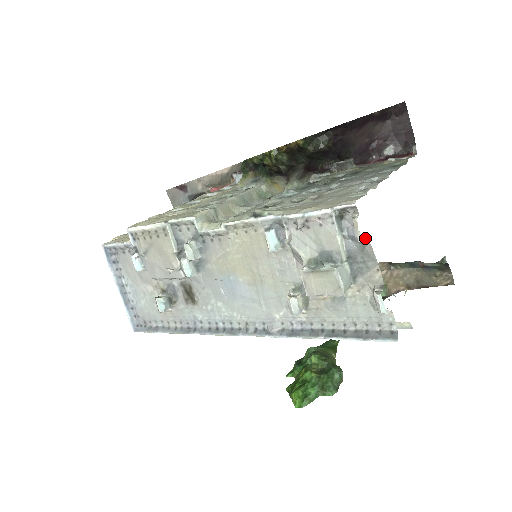
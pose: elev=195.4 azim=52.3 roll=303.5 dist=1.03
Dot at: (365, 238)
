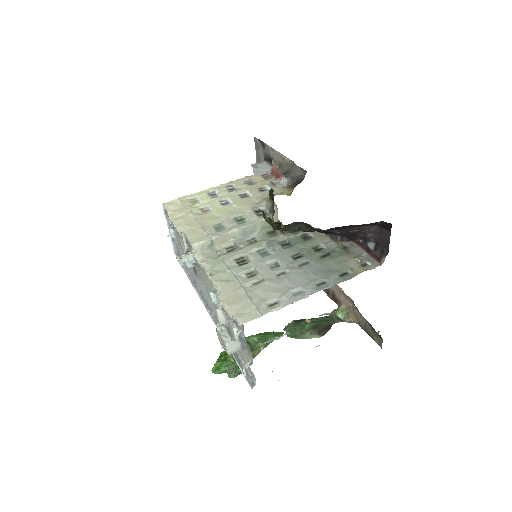
Dot at: occluded
